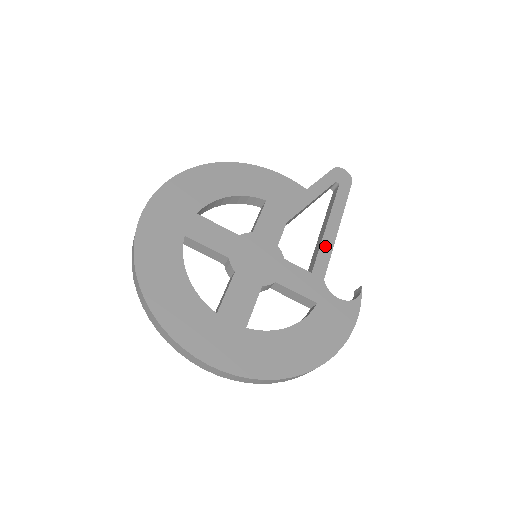
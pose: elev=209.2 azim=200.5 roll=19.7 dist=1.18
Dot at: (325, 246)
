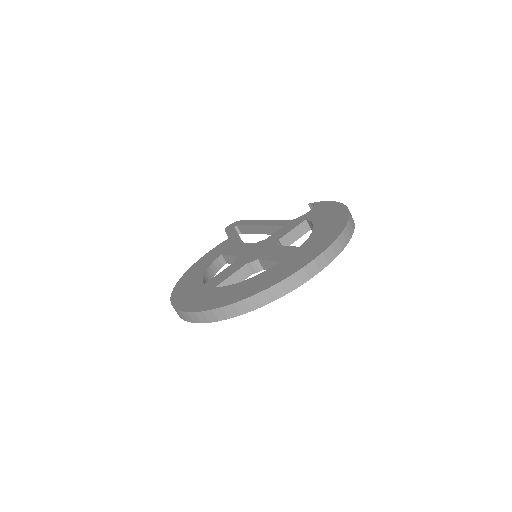
Dot at: (271, 223)
